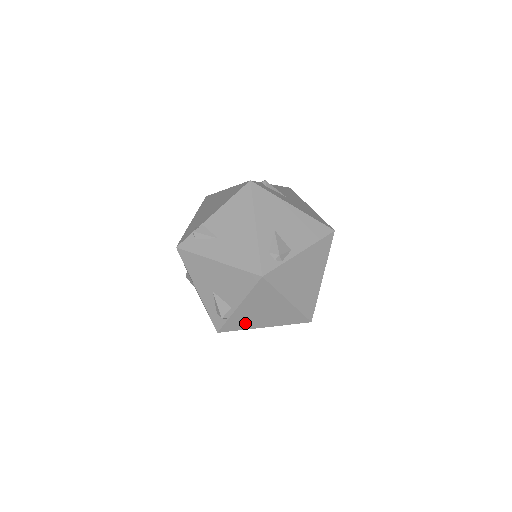
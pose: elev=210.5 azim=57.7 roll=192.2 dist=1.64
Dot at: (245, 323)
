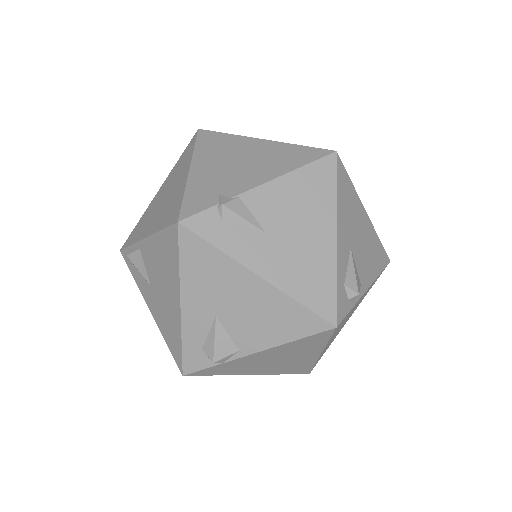
Dot at: (235, 369)
